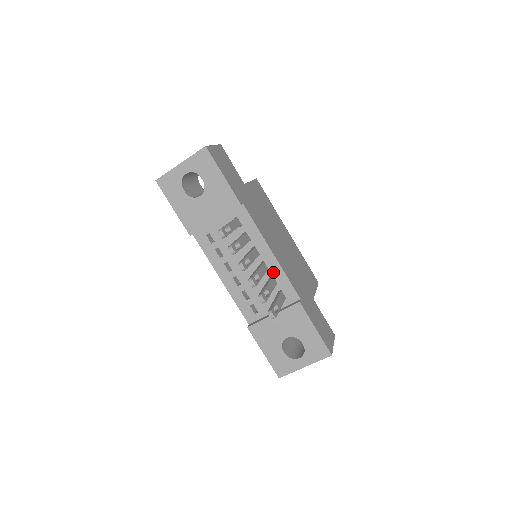
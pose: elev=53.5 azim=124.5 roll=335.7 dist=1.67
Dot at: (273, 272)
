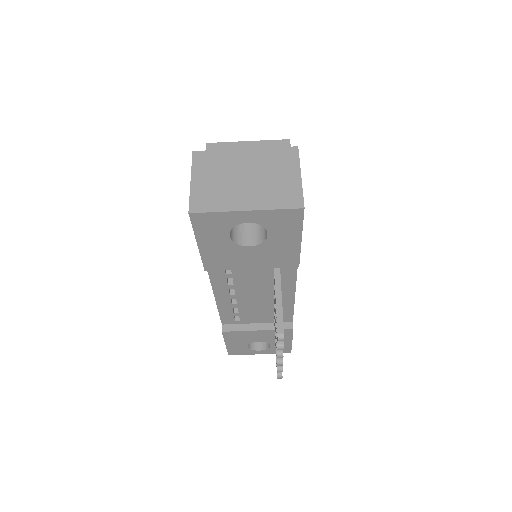
Dot at: (282, 304)
